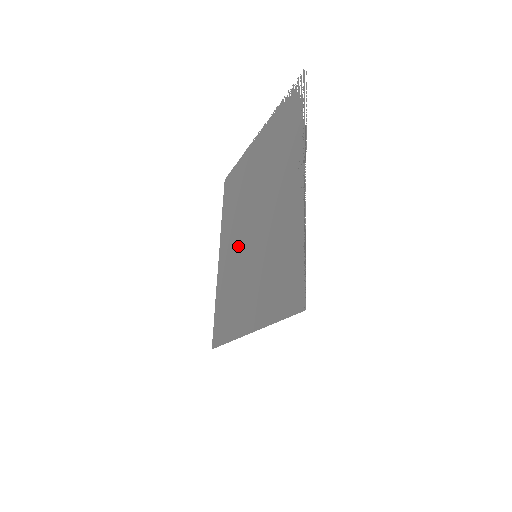
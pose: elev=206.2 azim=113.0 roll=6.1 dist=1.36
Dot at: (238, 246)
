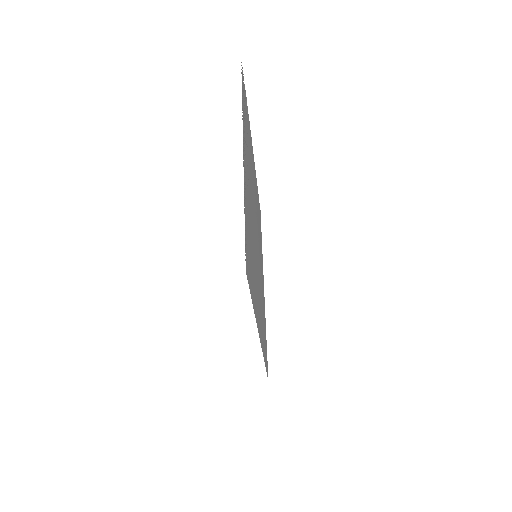
Dot at: (259, 260)
